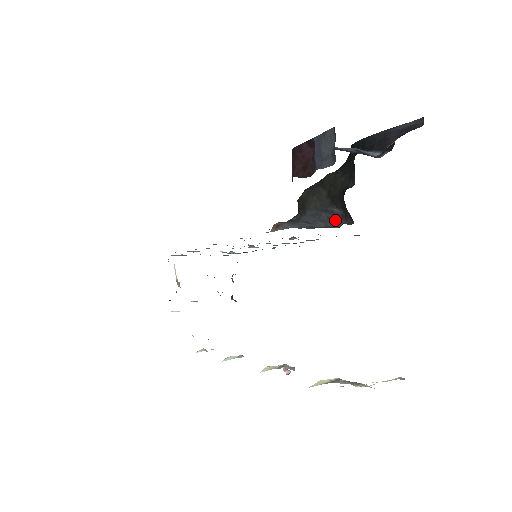
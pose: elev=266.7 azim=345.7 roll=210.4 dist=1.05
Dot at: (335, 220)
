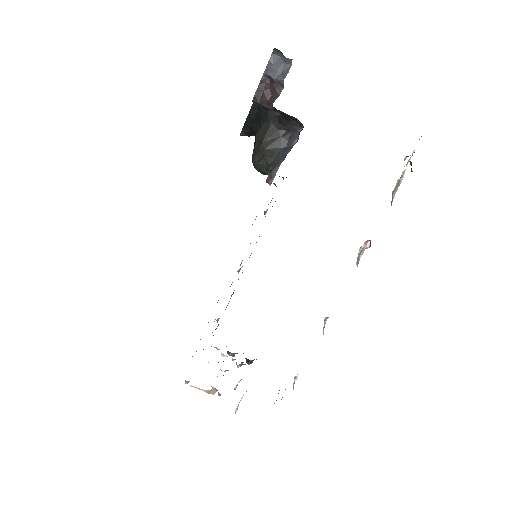
Dot at: (292, 141)
